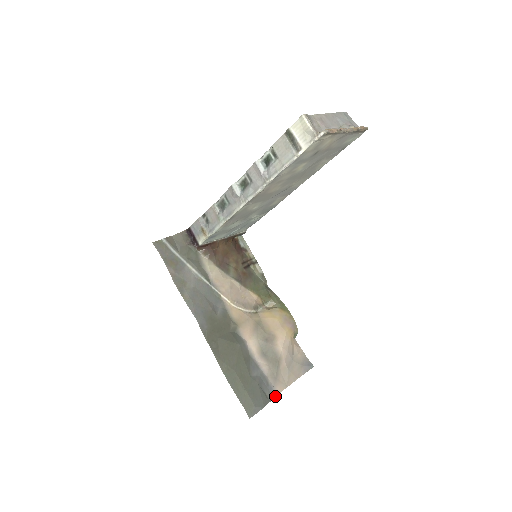
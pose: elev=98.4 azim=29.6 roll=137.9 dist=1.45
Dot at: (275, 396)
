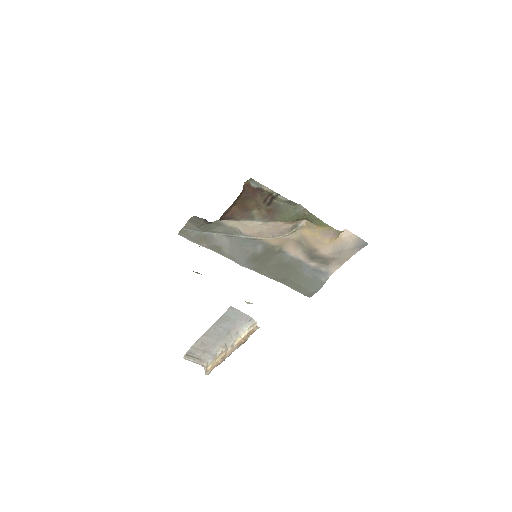
Dot at: occluded
